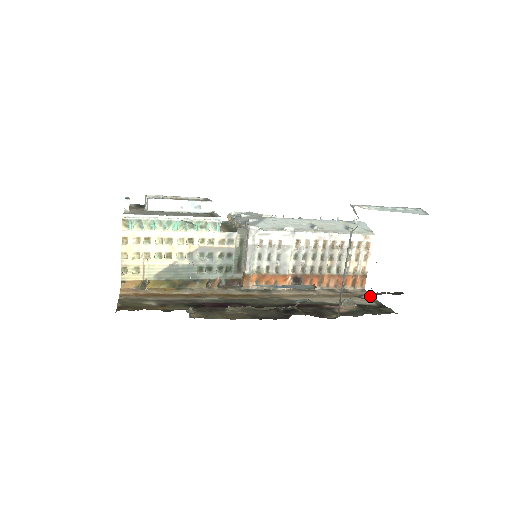
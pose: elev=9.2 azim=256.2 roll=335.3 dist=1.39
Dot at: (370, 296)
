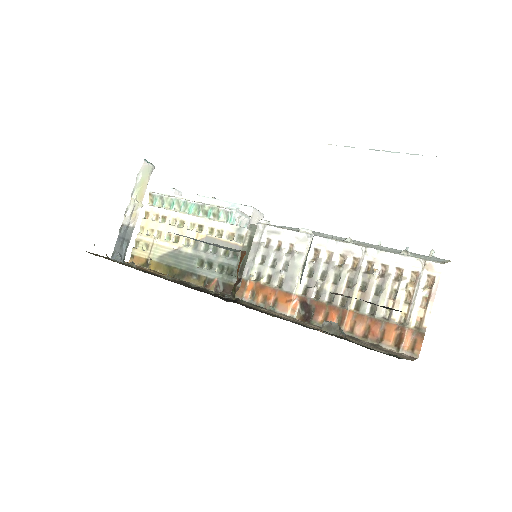
Dot at: occluded
